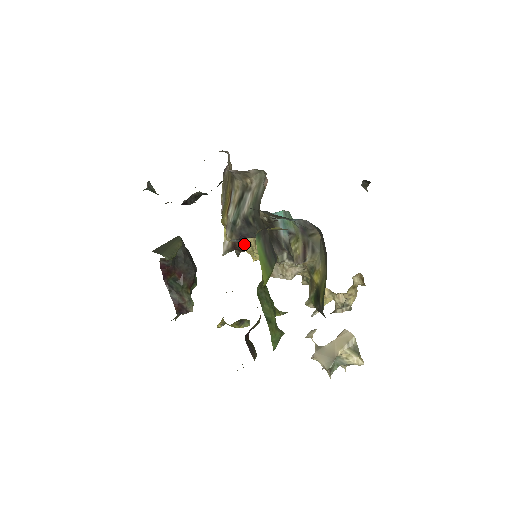
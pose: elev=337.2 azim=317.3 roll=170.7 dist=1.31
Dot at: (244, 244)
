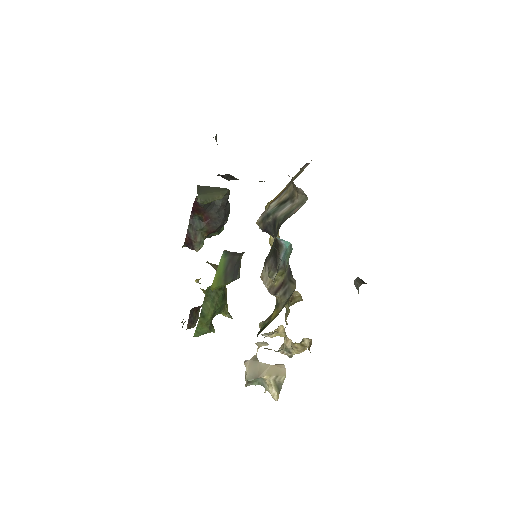
Dot at: occluded
